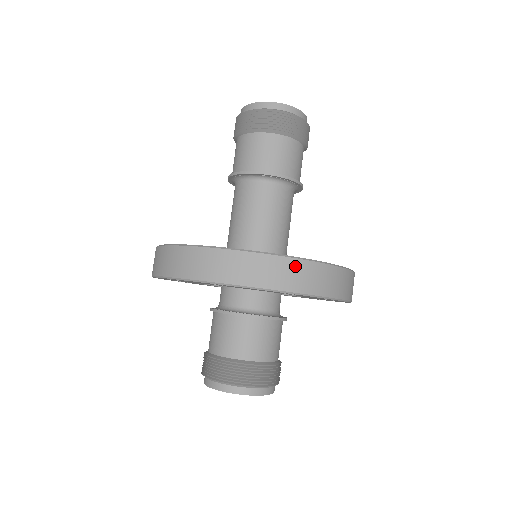
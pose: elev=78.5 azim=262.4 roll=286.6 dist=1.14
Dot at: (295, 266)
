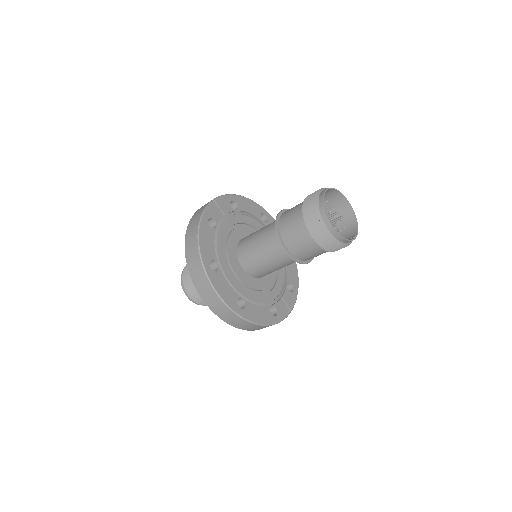
Dot at: (230, 313)
